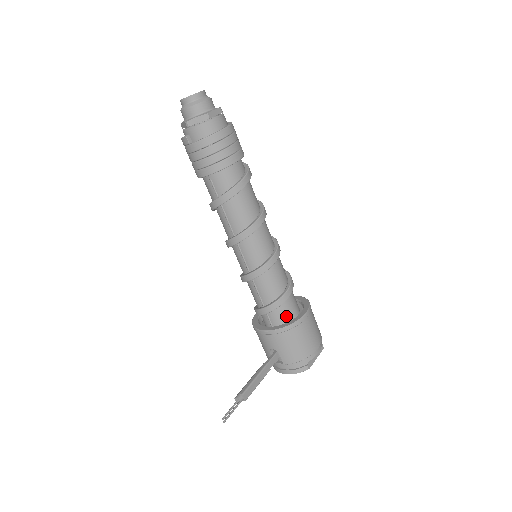
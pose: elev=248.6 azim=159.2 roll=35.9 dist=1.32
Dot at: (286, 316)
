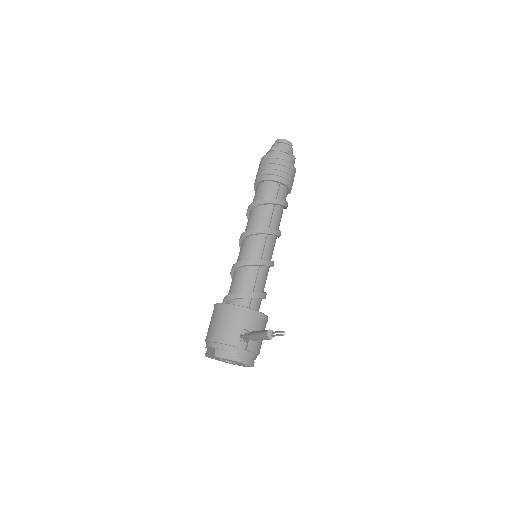
Dot at: occluded
